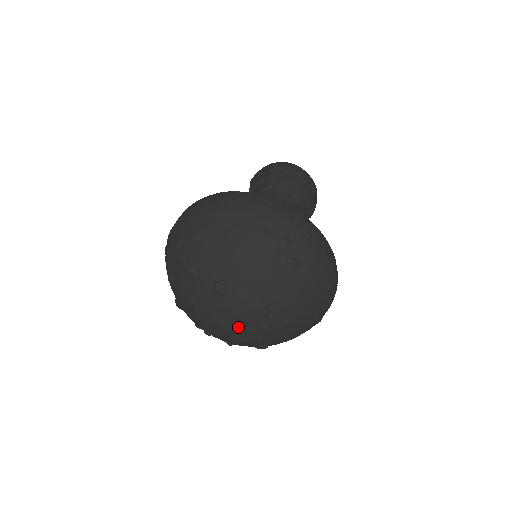
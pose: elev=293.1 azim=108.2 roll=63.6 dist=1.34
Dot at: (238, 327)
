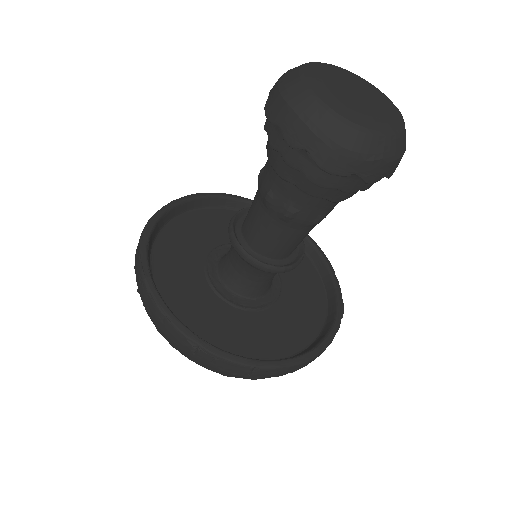
Dot at: occluded
